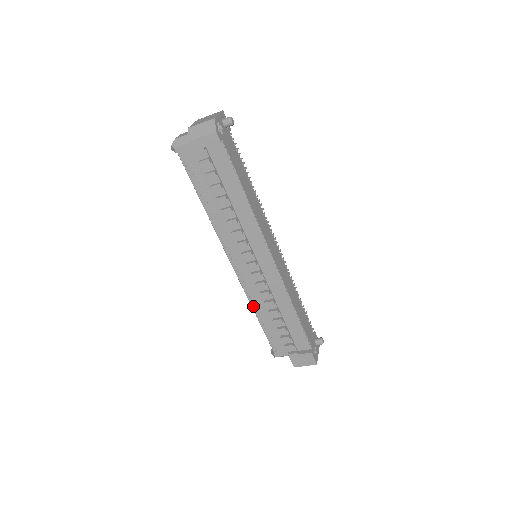
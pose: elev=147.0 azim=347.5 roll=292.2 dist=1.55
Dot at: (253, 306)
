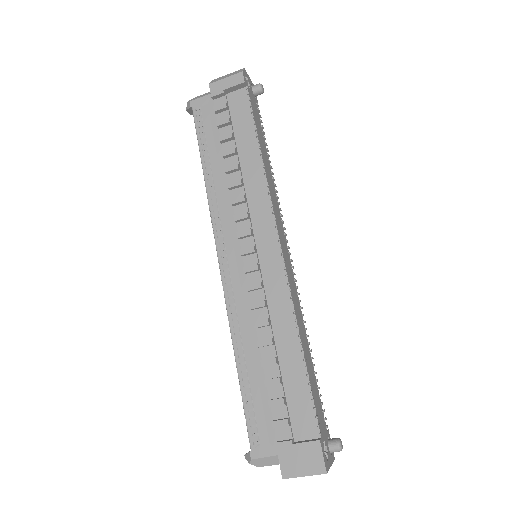
Dot at: (234, 338)
